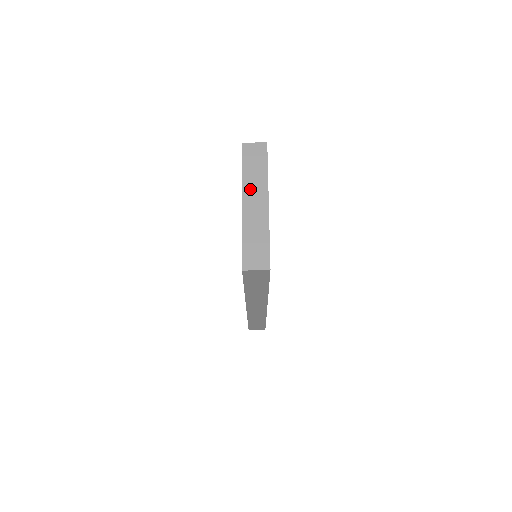
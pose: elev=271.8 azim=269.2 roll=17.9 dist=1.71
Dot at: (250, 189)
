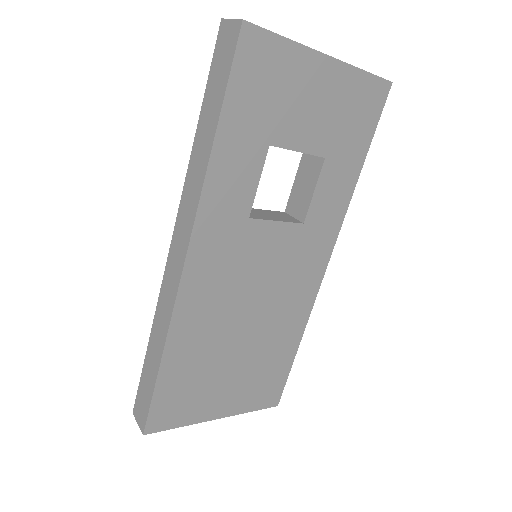
Dot at: occluded
